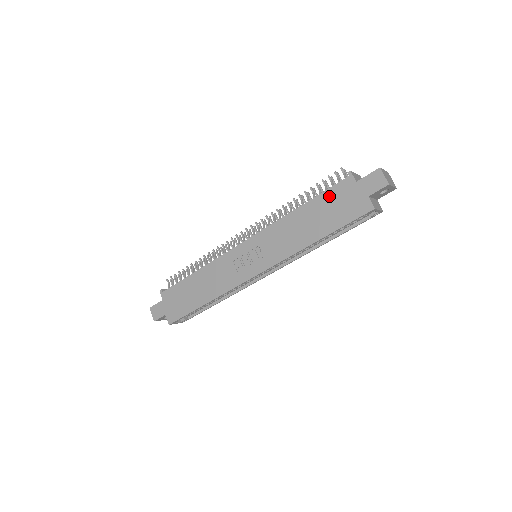
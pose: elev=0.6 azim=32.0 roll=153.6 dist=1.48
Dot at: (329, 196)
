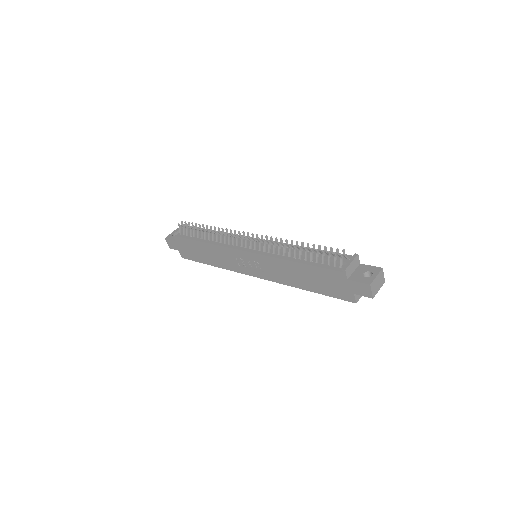
Dot at: (322, 273)
